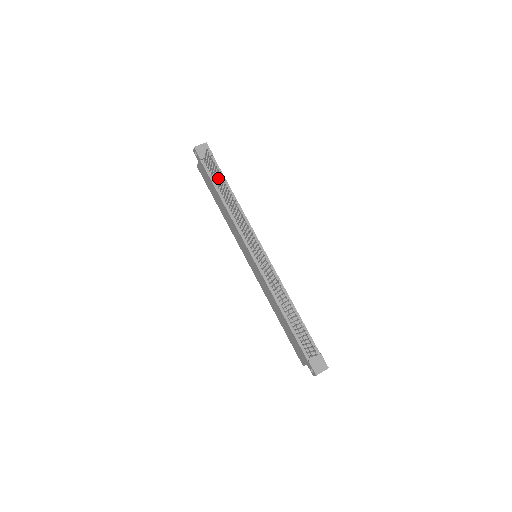
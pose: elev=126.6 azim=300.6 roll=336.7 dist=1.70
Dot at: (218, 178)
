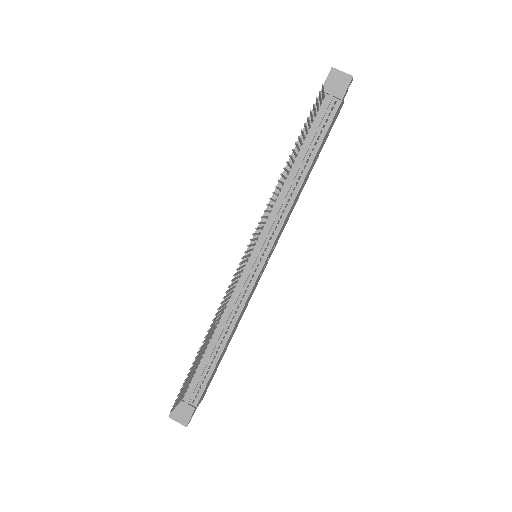
Dot at: (302, 134)
